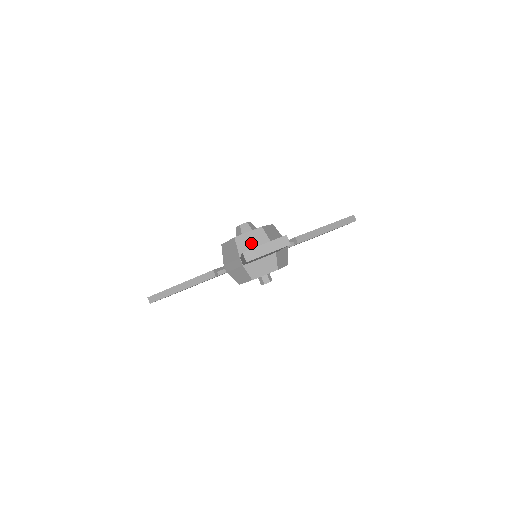
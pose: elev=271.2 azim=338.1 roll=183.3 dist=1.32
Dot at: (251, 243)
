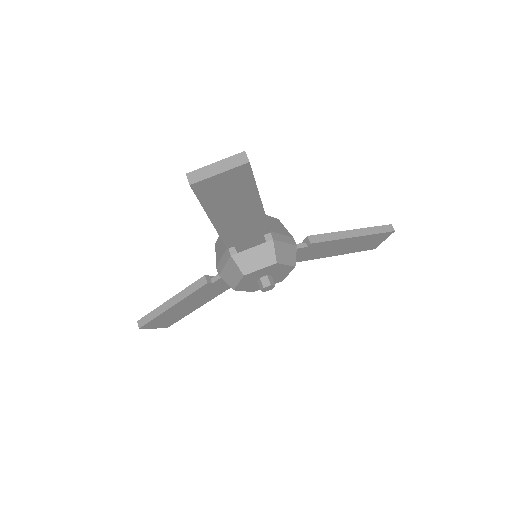
Dot at: occluded
